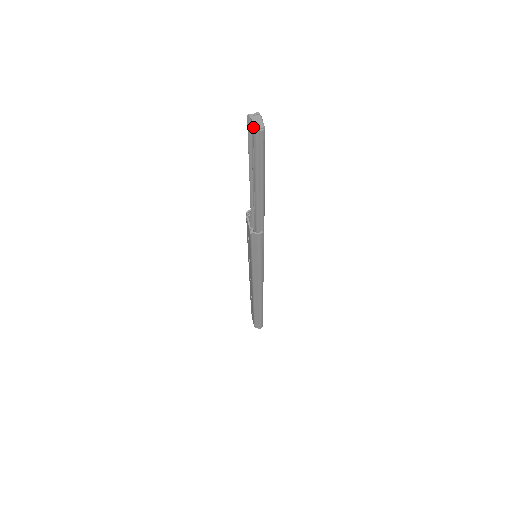
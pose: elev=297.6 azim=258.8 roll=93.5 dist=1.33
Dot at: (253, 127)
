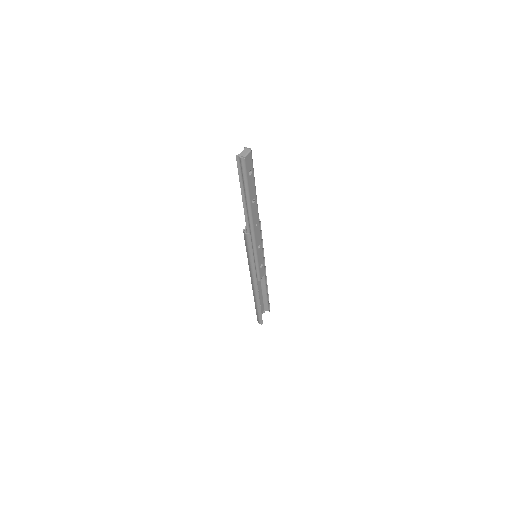
Dot at: (239, 154)
